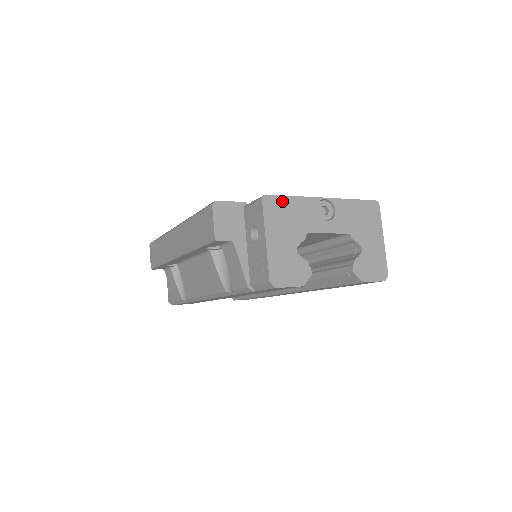
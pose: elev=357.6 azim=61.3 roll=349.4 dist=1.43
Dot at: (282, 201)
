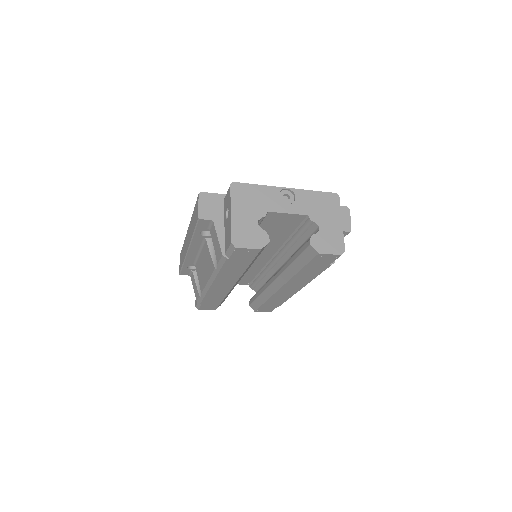
Dot at: (248, 187)
